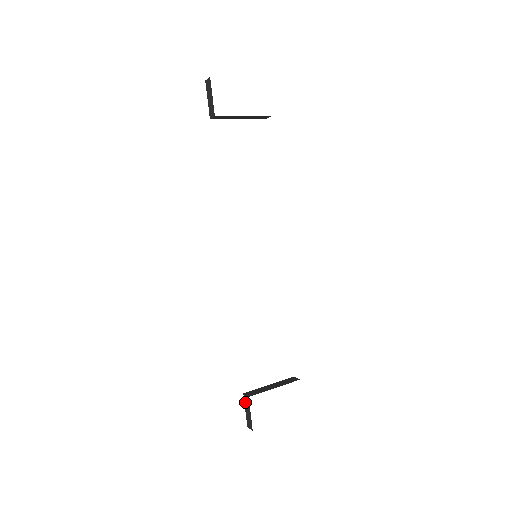
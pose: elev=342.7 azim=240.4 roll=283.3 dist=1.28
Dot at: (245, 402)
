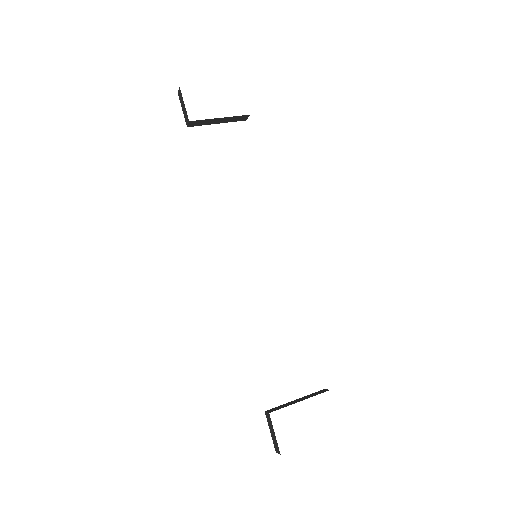
Dot at: (268, 421)
